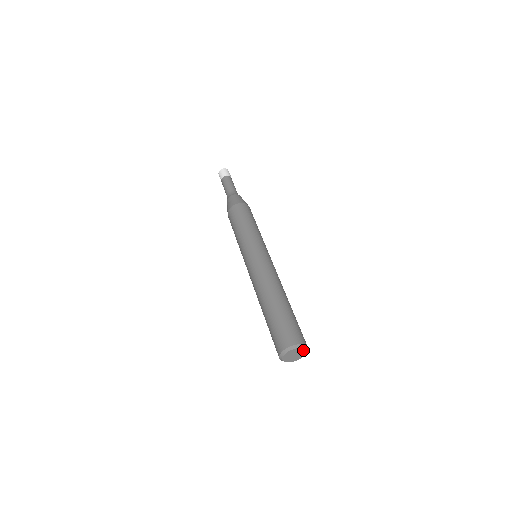
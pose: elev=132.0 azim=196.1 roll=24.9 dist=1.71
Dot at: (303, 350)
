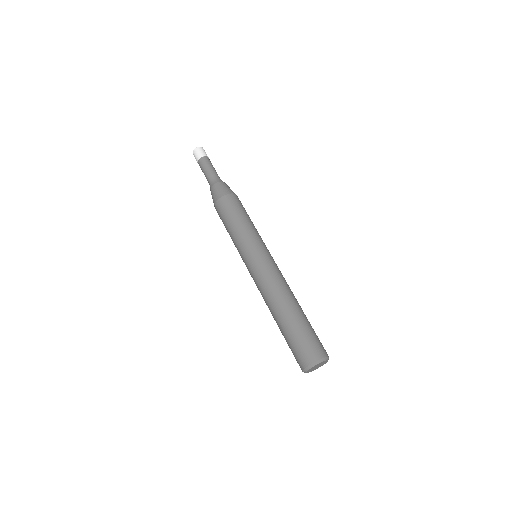
Dot at: (324, 363)
